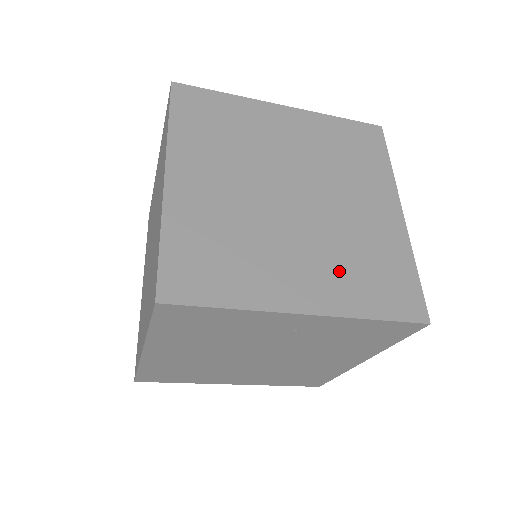
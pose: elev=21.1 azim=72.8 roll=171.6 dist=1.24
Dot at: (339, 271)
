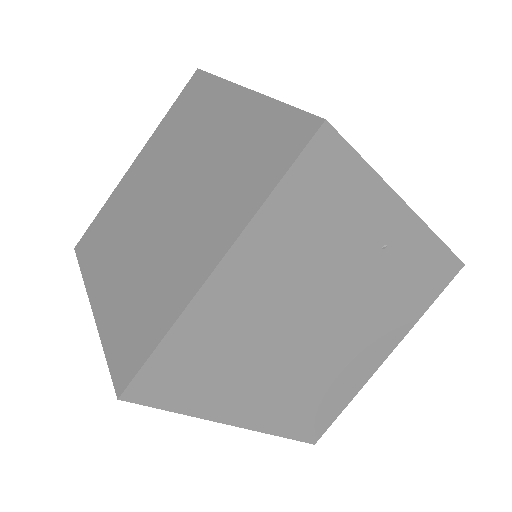
Dot at: occluded
